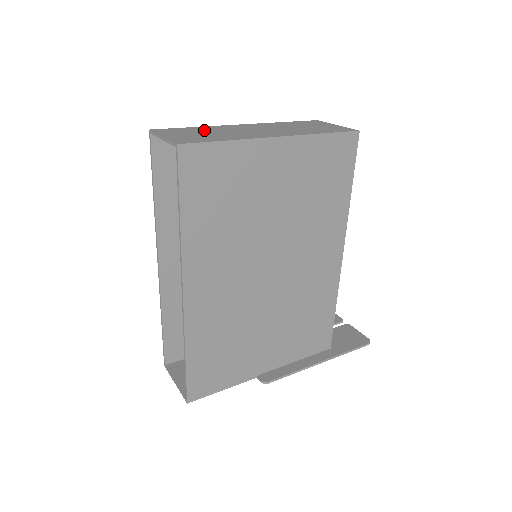
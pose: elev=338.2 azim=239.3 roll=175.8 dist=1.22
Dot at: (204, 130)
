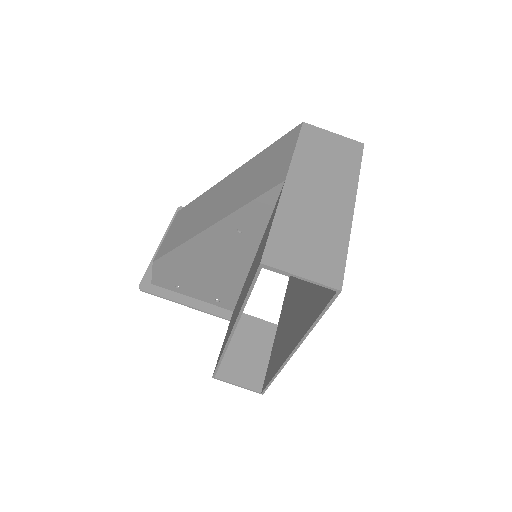
Dot at: (295, 229)
